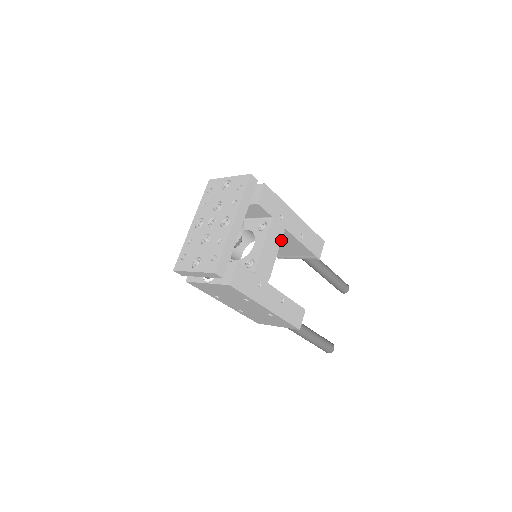
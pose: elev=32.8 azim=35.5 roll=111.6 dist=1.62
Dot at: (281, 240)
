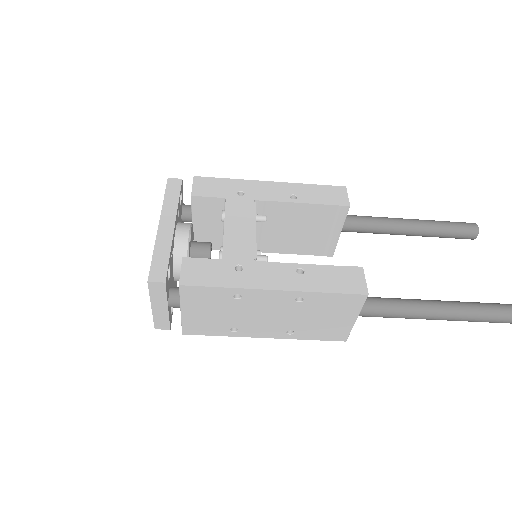
Dot at: (255, 213)
